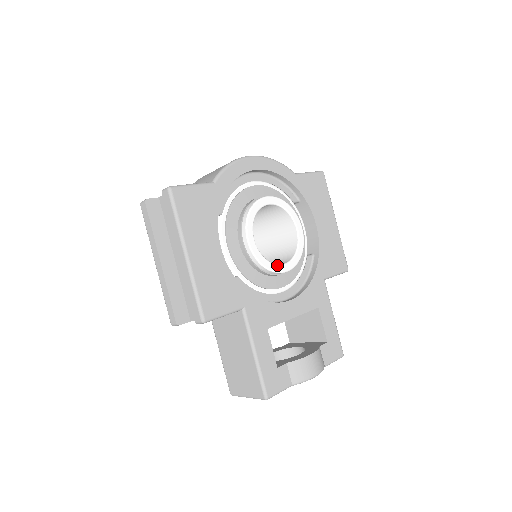
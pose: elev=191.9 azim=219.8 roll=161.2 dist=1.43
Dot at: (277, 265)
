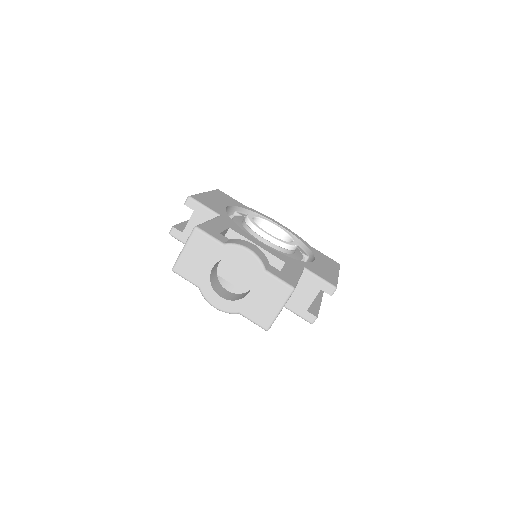
Dot at: (262, 229)
